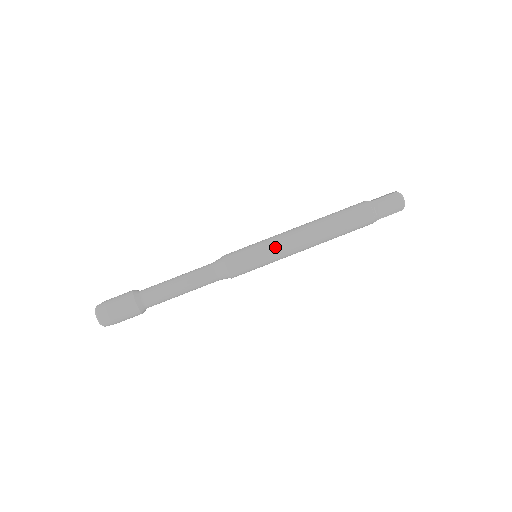
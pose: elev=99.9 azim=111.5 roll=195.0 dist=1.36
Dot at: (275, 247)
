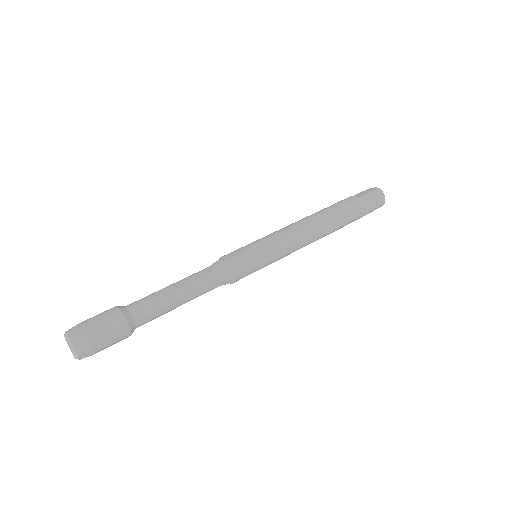
Dot at: (268, 235)
